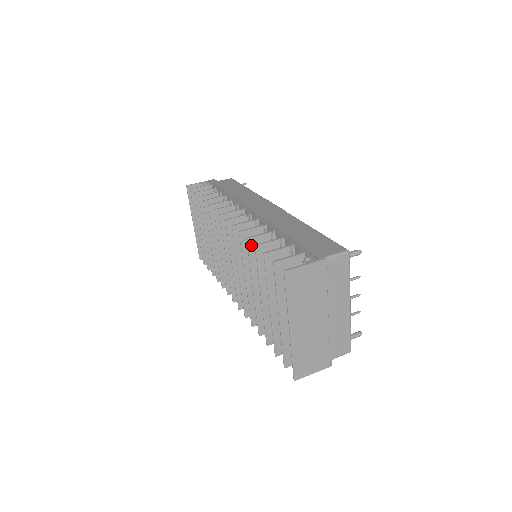
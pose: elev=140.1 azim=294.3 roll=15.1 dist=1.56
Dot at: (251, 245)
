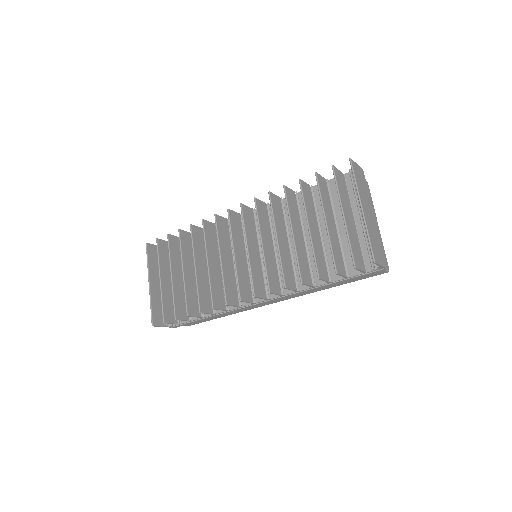
Dot at: (287, 192)
